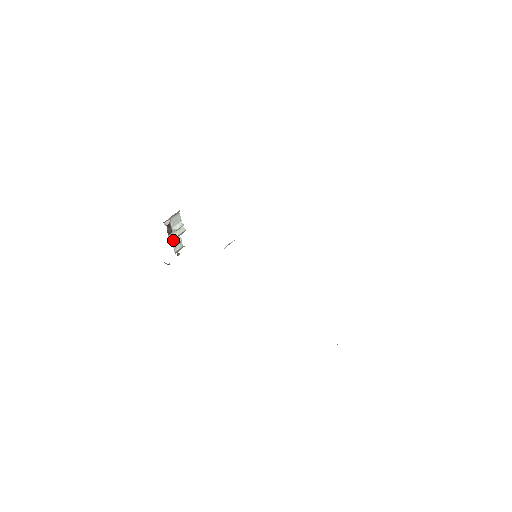
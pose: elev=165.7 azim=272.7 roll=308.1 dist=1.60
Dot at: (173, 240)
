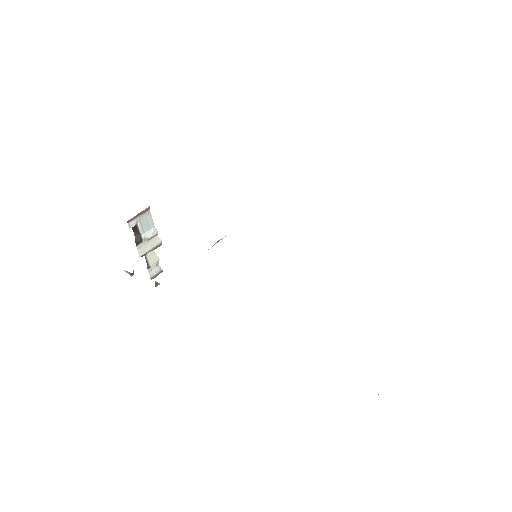
Dot at: (146, 259)
